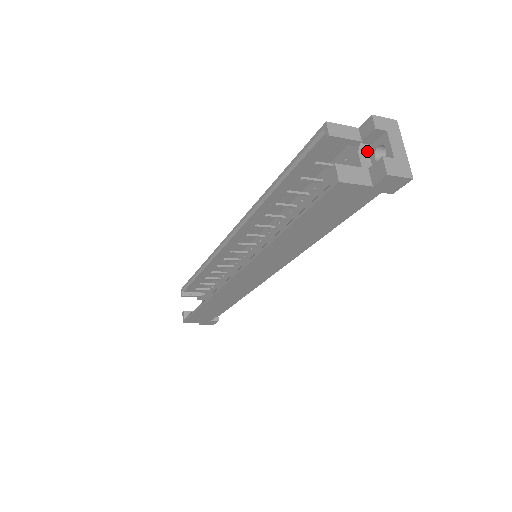
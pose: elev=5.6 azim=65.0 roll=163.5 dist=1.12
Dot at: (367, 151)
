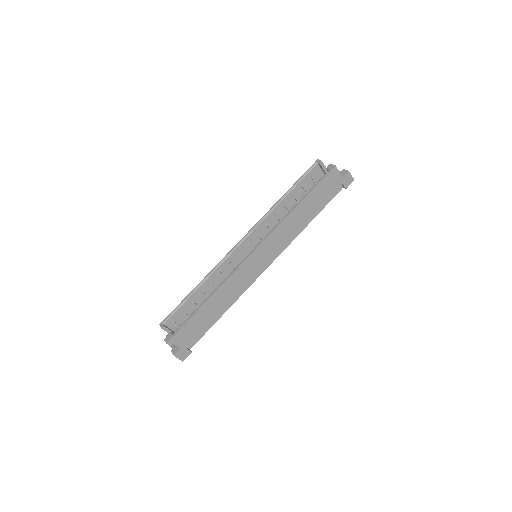
Dot at: occluded
